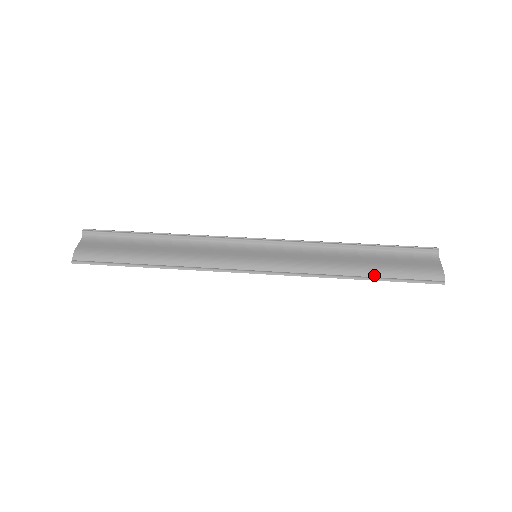
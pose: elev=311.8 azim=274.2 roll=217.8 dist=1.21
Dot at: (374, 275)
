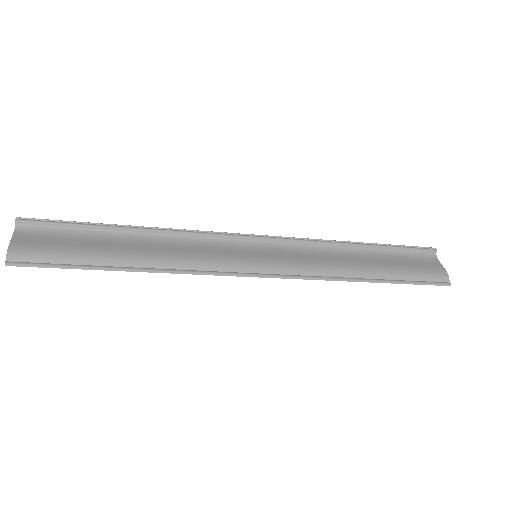
Dot at: (385, 277)
